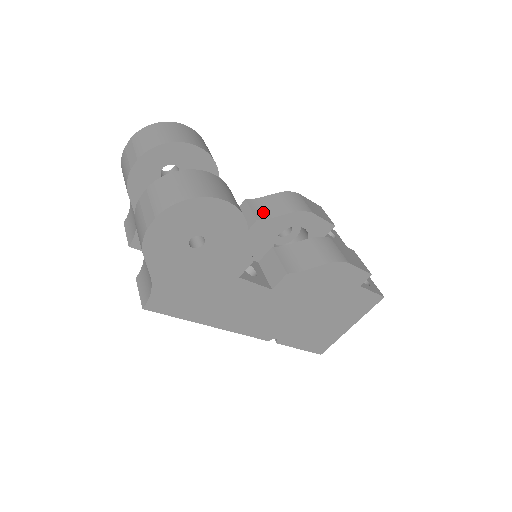
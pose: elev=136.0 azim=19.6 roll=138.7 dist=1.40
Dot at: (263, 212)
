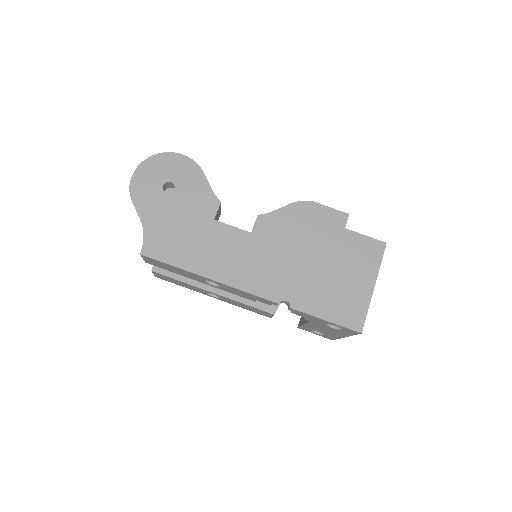
Dot at: occluded
